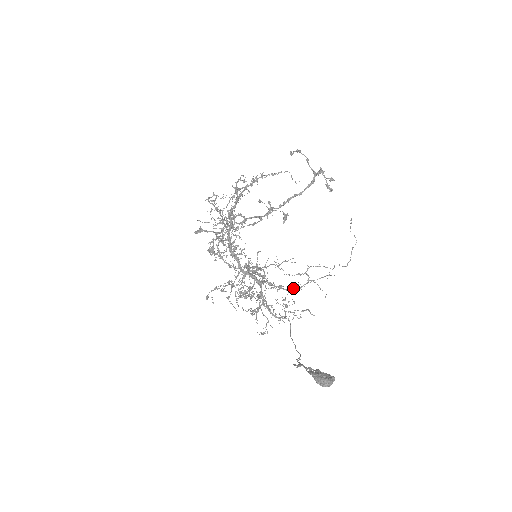
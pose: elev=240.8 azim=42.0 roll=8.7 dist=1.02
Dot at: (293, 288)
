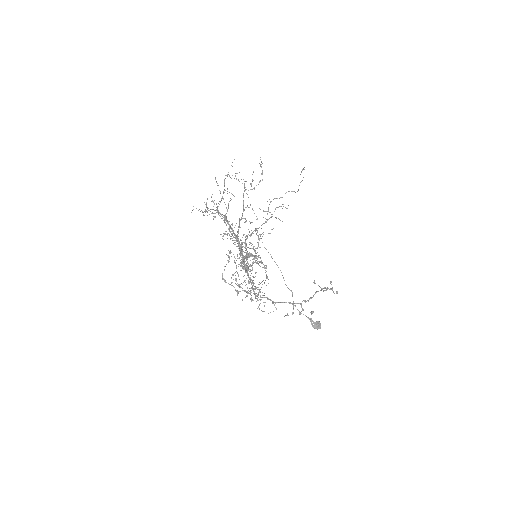
Dot at: occluded
